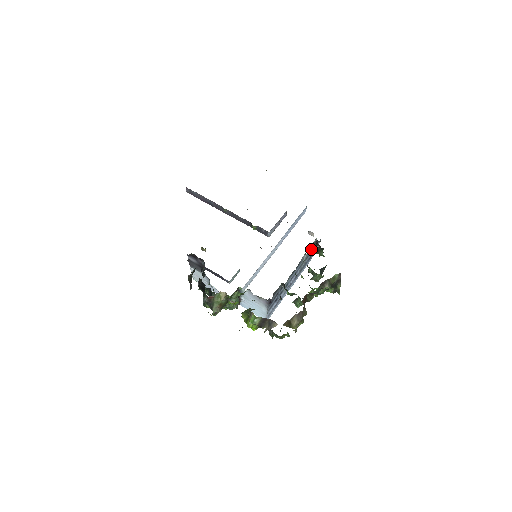
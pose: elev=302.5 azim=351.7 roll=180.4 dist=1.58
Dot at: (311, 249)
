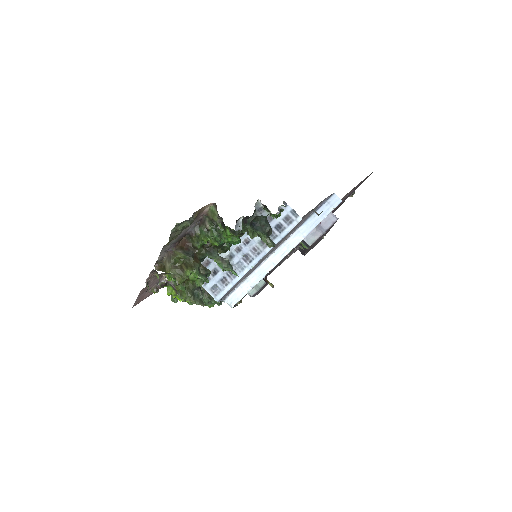
Dot at: (265, 215)
